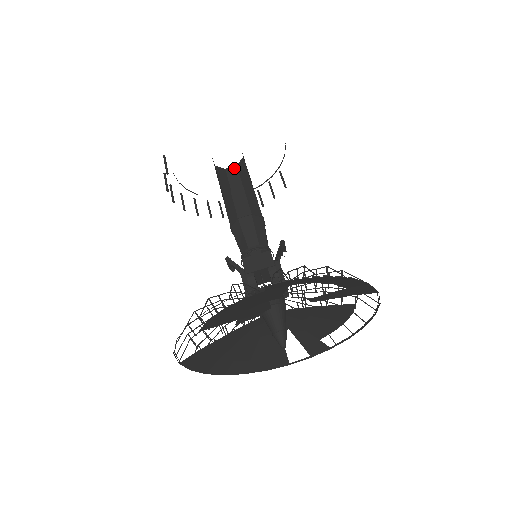
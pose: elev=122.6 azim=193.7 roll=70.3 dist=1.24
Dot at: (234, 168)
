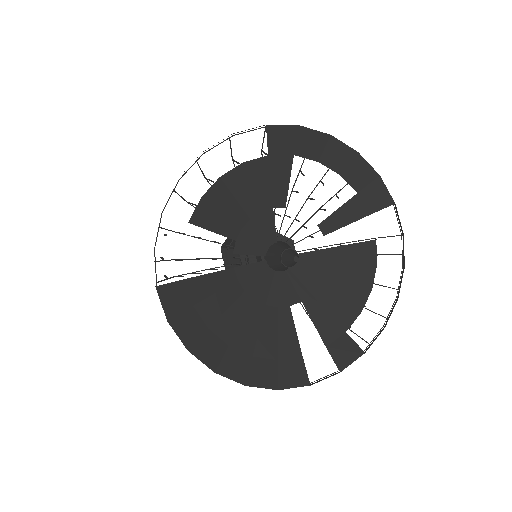
Dot at: occluded
